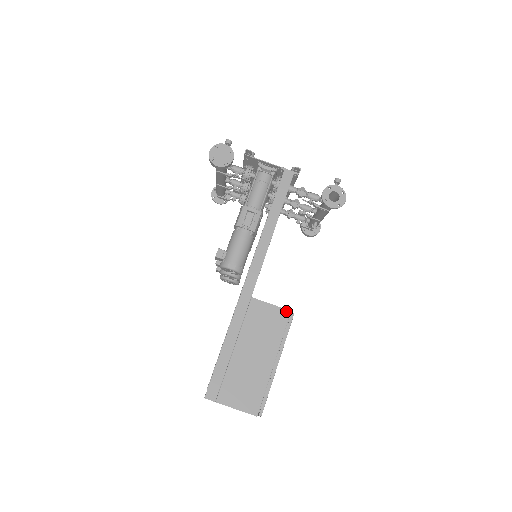
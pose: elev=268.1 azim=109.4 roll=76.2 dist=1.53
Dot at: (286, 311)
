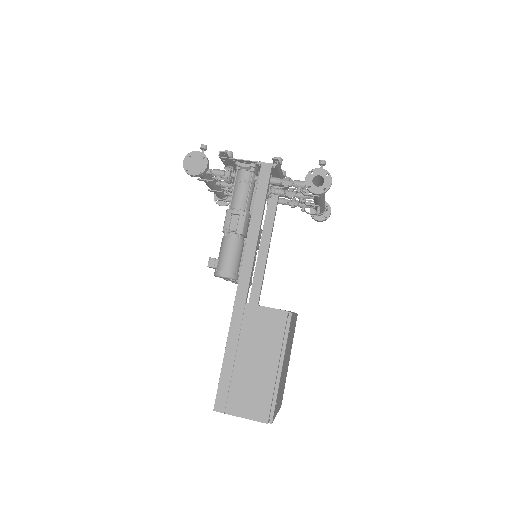
Dot at: (283, 312)
